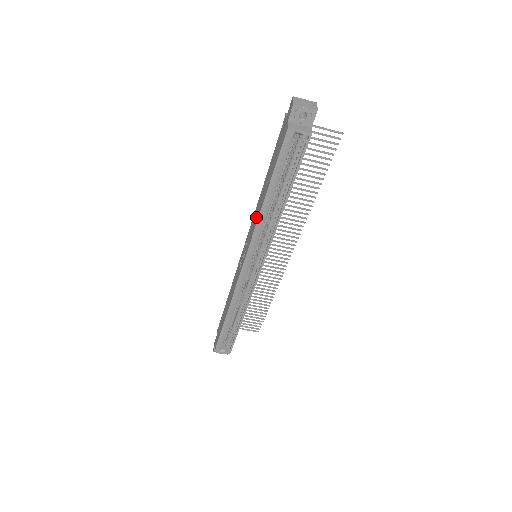
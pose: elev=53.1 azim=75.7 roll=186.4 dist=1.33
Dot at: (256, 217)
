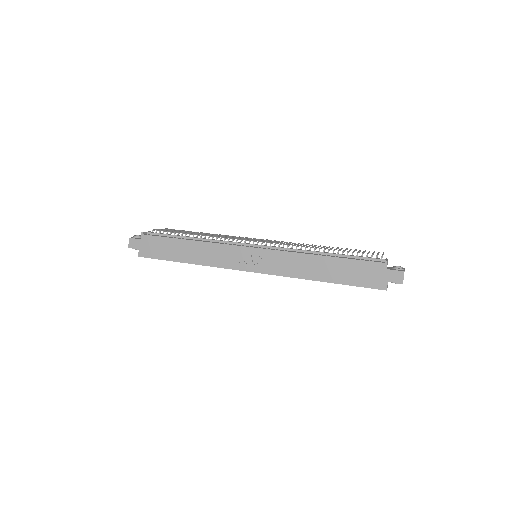
Dot at: (298, 270)
